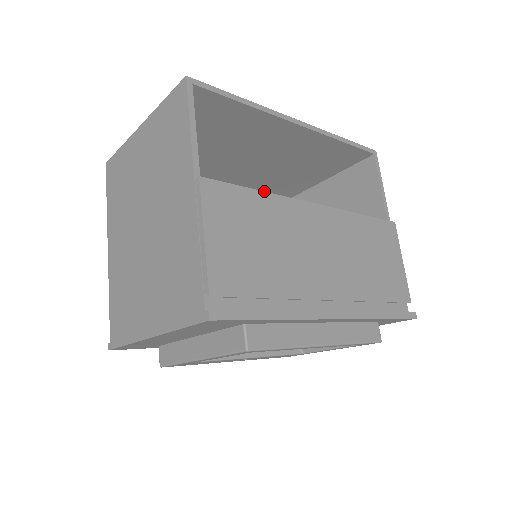
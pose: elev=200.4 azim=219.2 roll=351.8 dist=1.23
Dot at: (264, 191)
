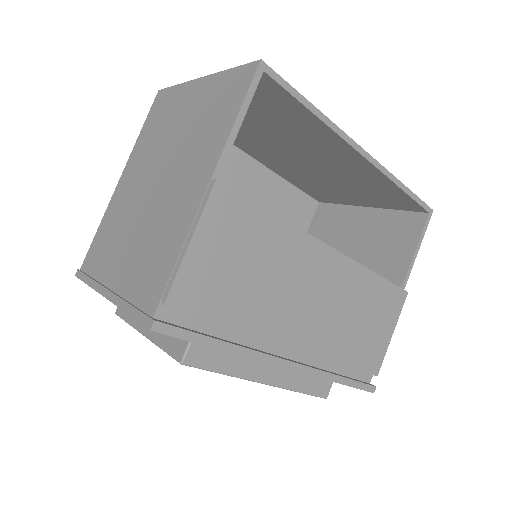
Dot at: (281, 217)
